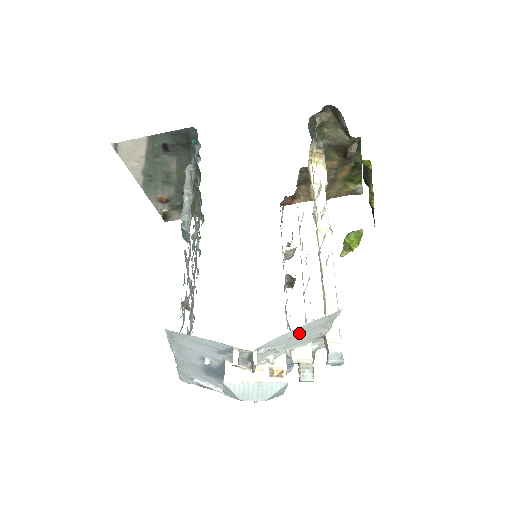
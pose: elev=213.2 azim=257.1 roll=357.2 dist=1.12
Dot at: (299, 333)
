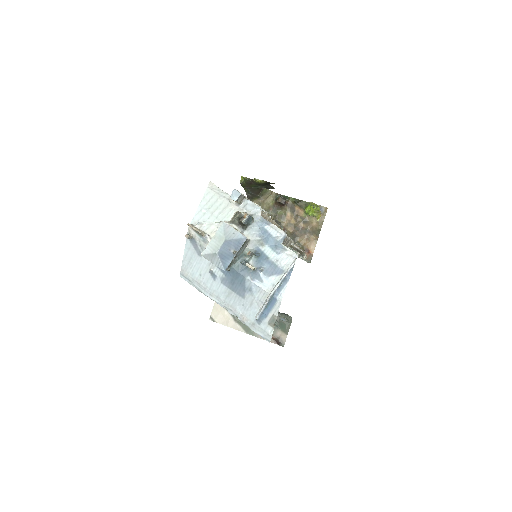
Dot at: (210, 207)
